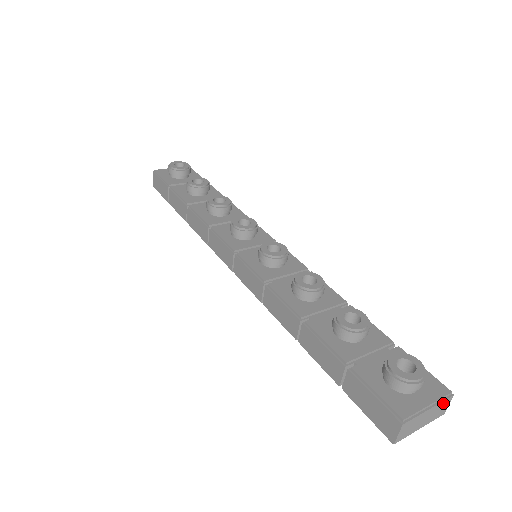
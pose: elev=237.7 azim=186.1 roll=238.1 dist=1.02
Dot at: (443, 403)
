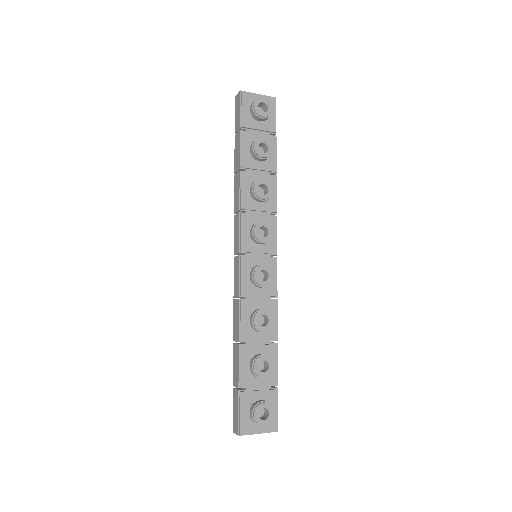
Dot at: (270, 432)
